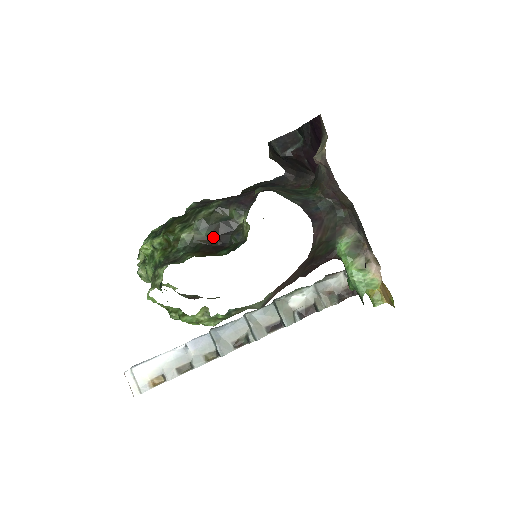
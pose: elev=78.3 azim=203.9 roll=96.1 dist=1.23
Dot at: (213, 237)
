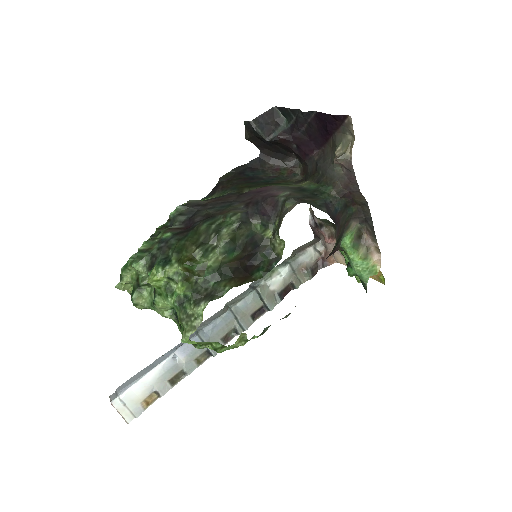
Dot at: (241, 258)
